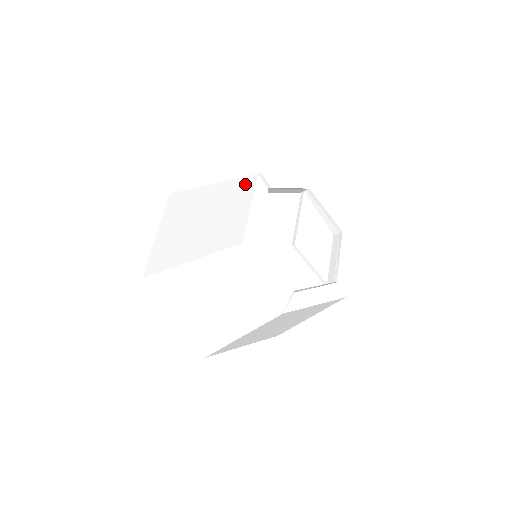
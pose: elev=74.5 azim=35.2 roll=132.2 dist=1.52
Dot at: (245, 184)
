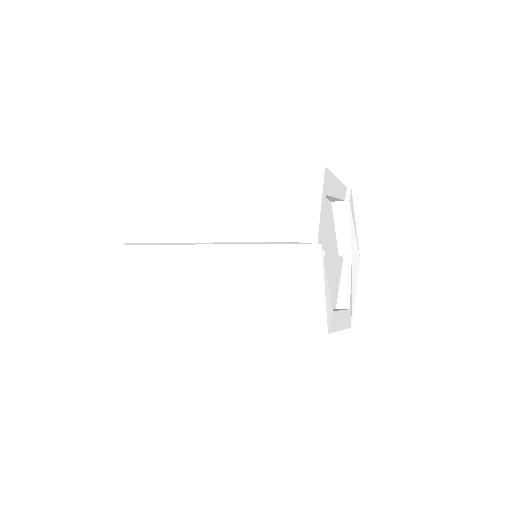
Dot at: occluded
